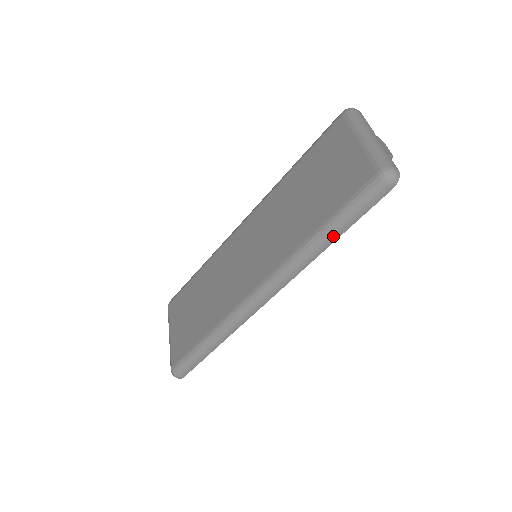
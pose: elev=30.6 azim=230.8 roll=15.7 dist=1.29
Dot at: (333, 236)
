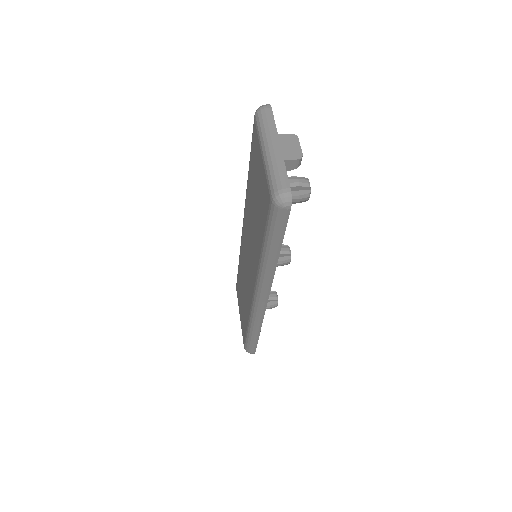
Dot at: (274, 253)
